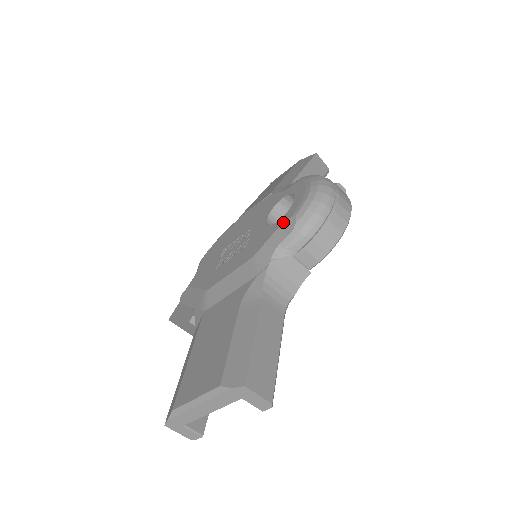
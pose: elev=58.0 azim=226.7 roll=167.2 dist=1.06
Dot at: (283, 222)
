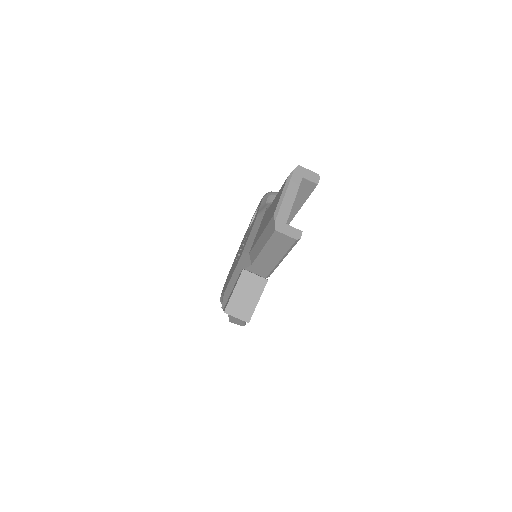
Dot at: (260, 204)
